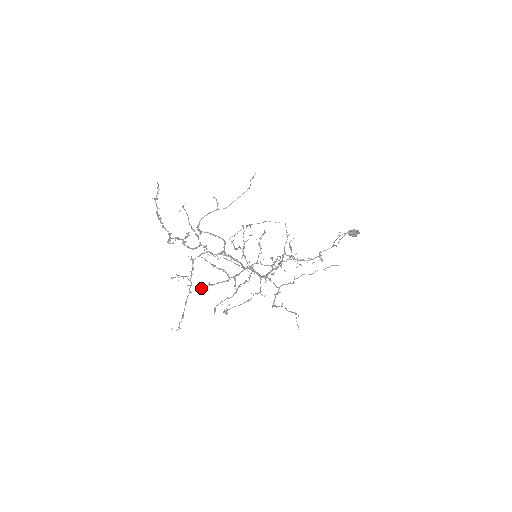
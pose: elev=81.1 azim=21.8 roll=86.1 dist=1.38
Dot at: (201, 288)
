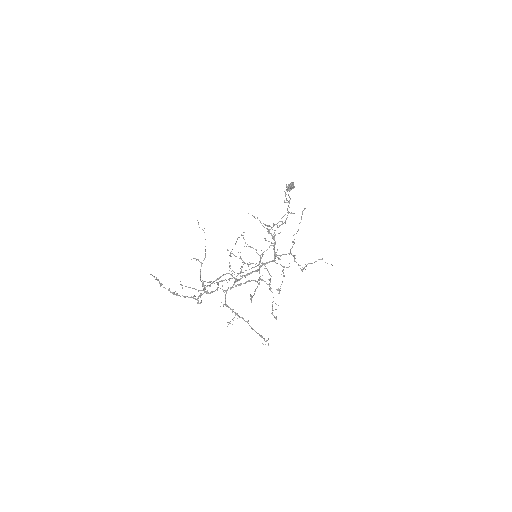
Dot at: occluded
